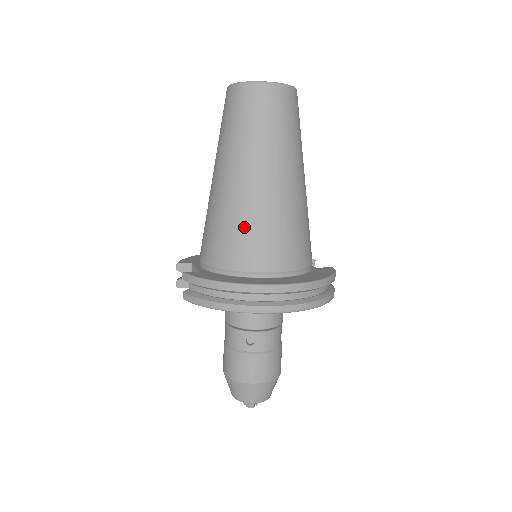
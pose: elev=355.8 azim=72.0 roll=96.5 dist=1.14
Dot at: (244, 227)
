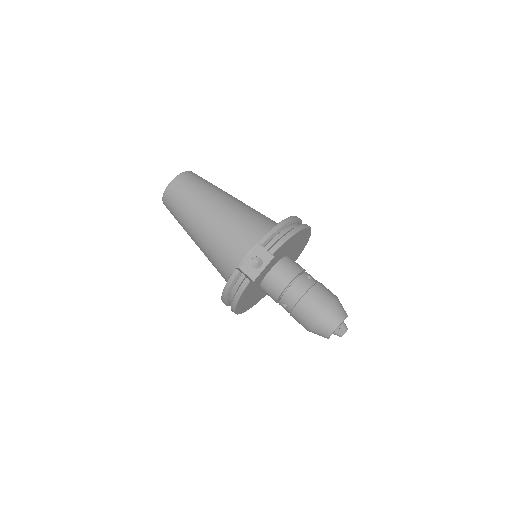
Dot at: (253, 214)
